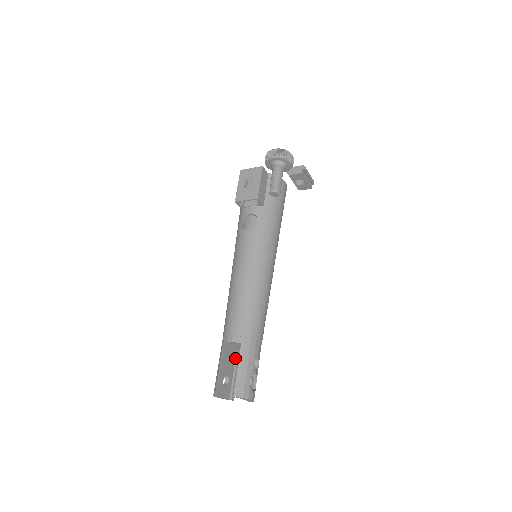
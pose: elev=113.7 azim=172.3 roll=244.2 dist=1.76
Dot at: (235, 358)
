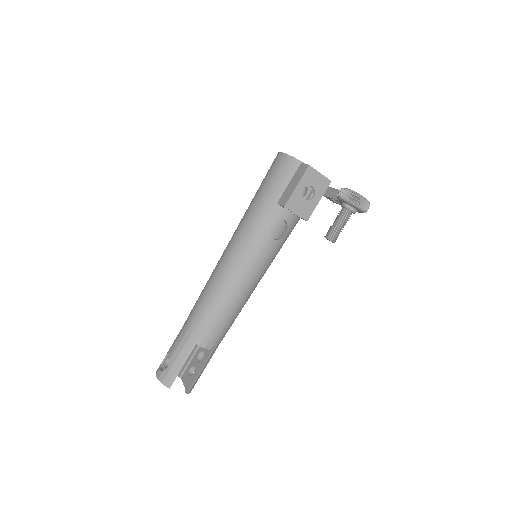
Dot at: occluded
